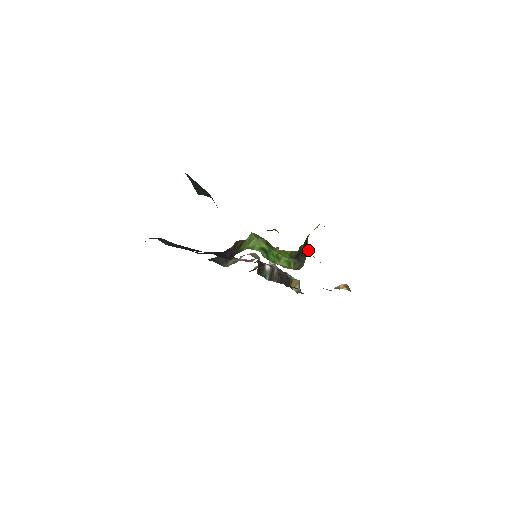
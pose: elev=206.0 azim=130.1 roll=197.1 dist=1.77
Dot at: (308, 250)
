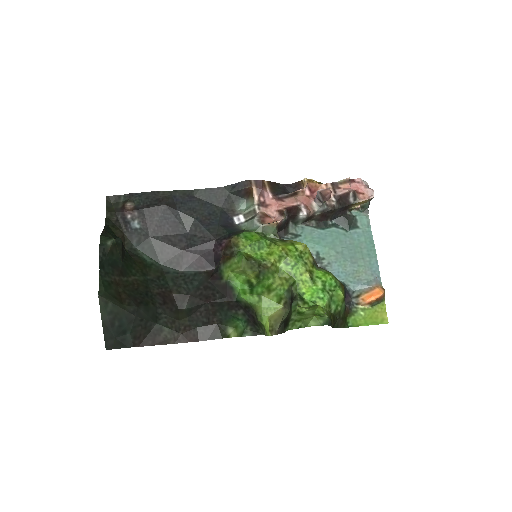
Dot at: occluded
